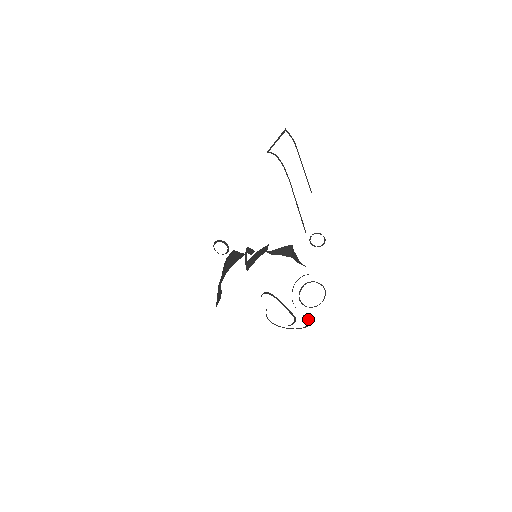
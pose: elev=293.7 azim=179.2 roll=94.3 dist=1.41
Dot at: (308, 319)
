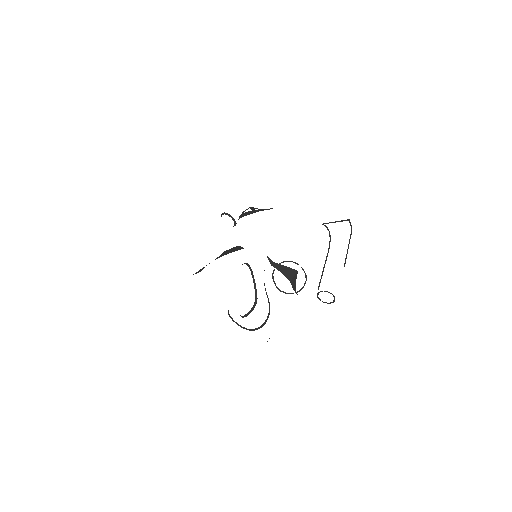
Dot at: occluded
